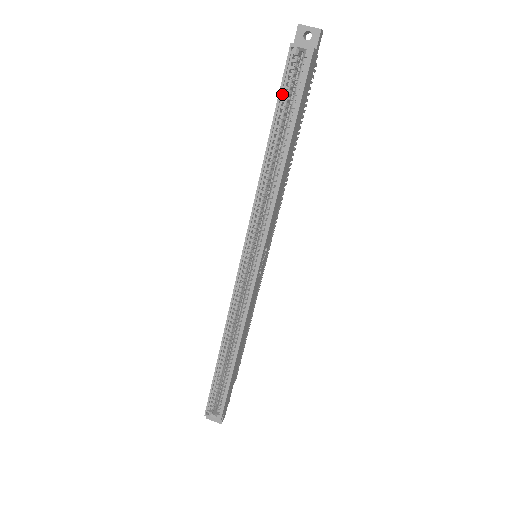
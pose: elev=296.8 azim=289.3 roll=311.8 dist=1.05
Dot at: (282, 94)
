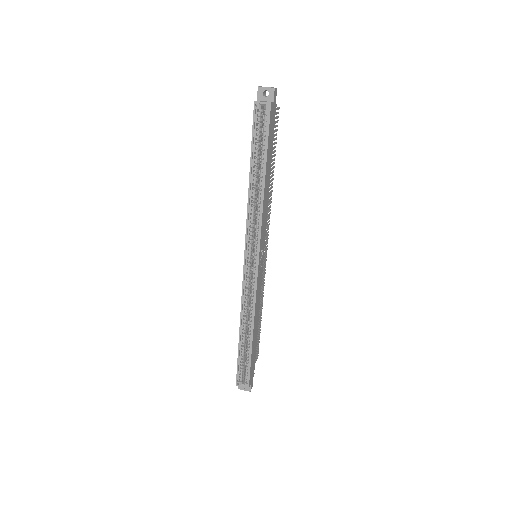
Dot at: (254, 137)
